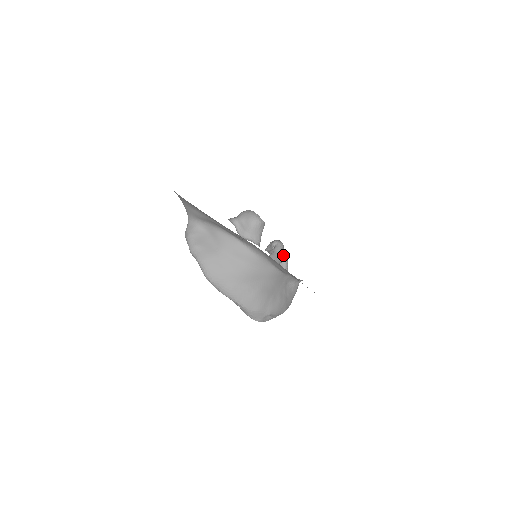
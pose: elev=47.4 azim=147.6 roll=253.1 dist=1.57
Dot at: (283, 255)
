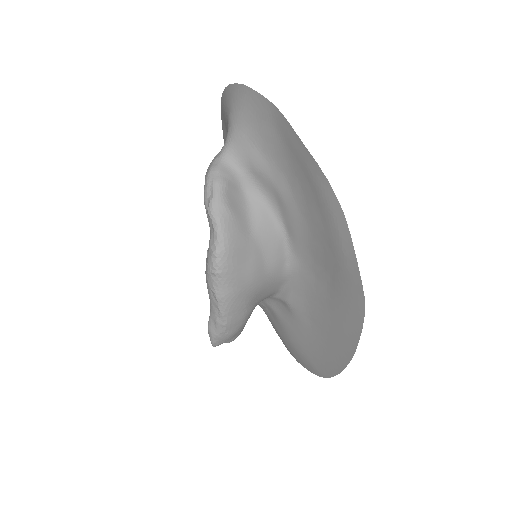
Dot at: occluded
